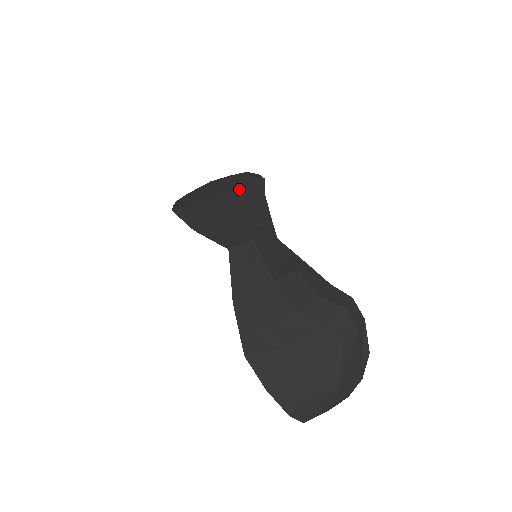
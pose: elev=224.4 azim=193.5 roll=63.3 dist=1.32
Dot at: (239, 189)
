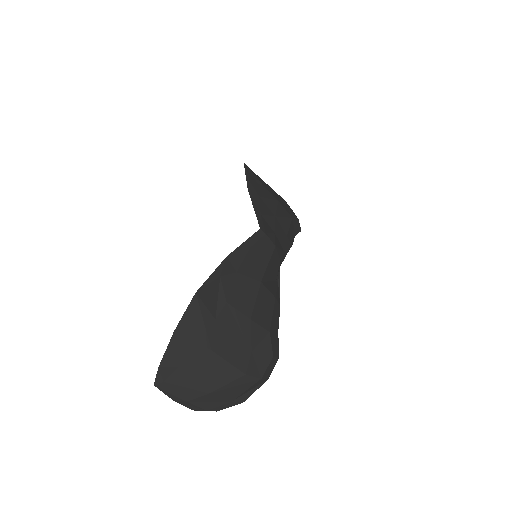
Dot at: (289, 213)
